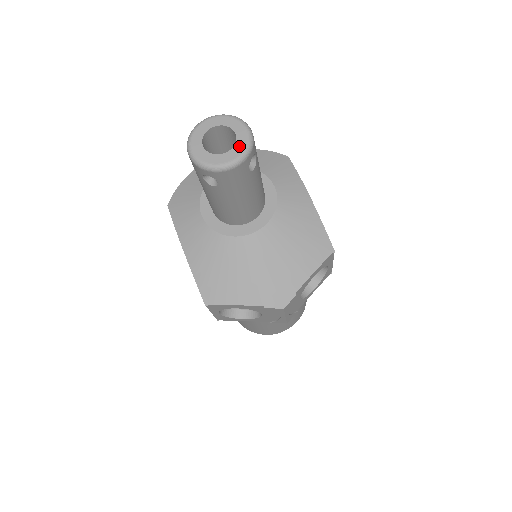
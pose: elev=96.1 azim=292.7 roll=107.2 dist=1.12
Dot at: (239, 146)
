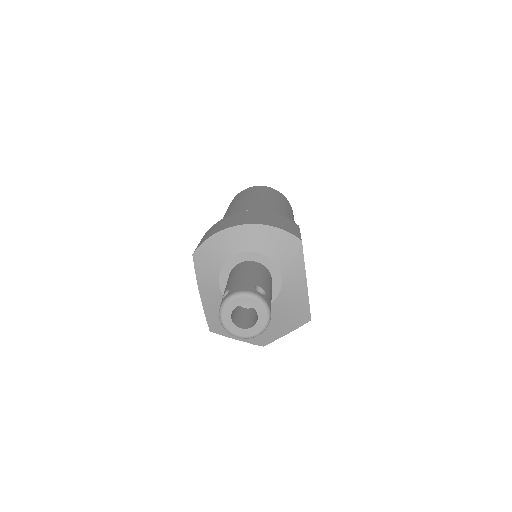
Dot at: (258, 327)
